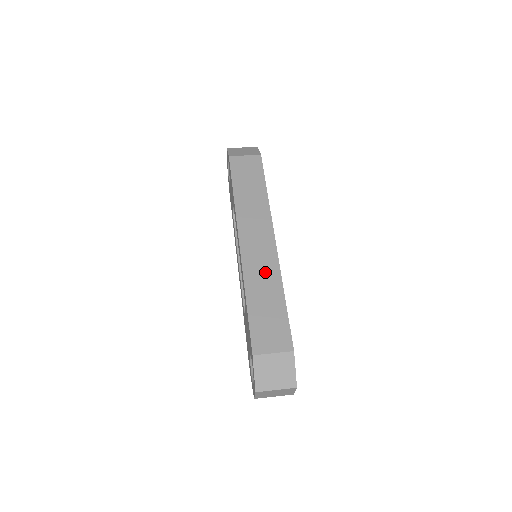
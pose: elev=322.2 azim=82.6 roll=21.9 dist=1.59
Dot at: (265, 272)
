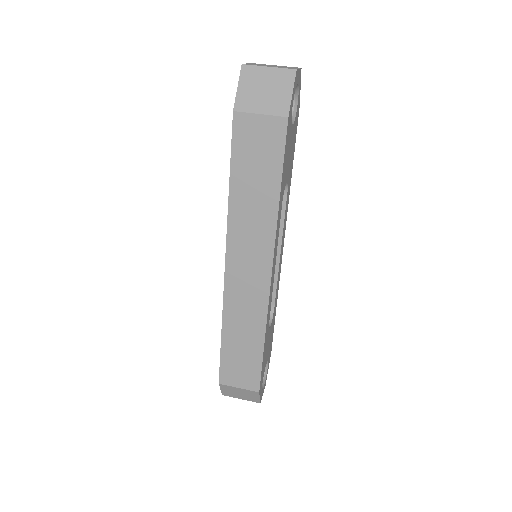
Dot at: (249, 311)
